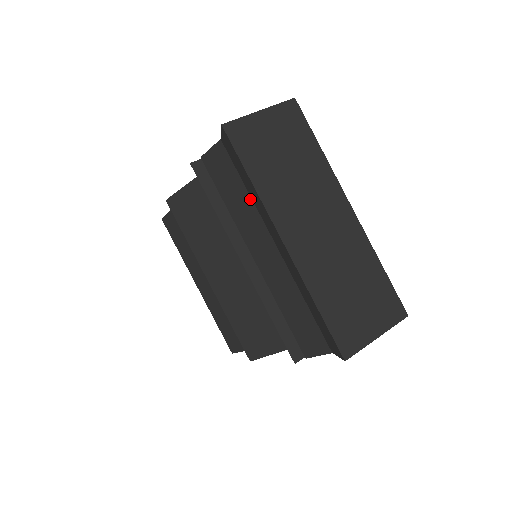
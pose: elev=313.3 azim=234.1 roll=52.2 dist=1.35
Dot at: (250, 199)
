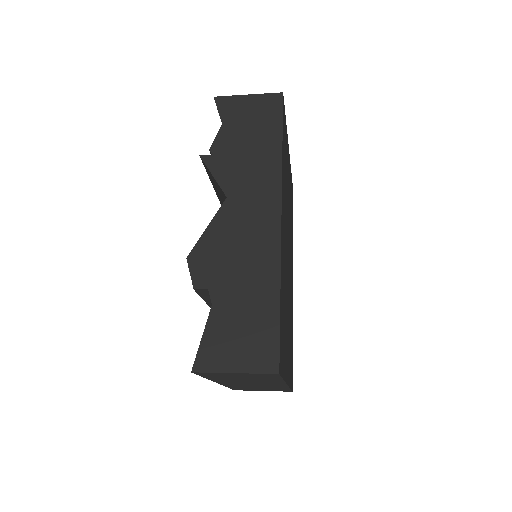
Dot at: occluded
